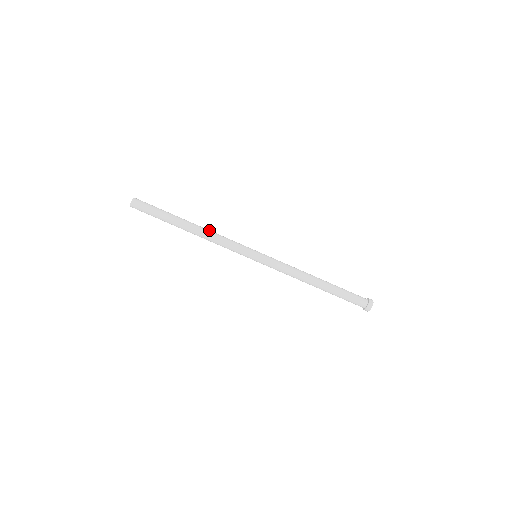
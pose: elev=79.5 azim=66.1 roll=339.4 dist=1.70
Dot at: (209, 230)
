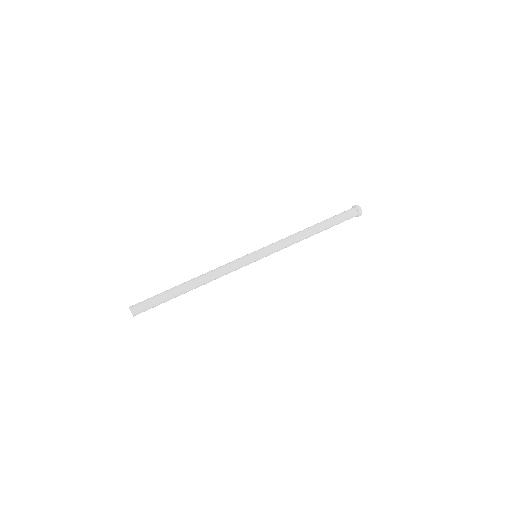
Dot at: (206, 273)
